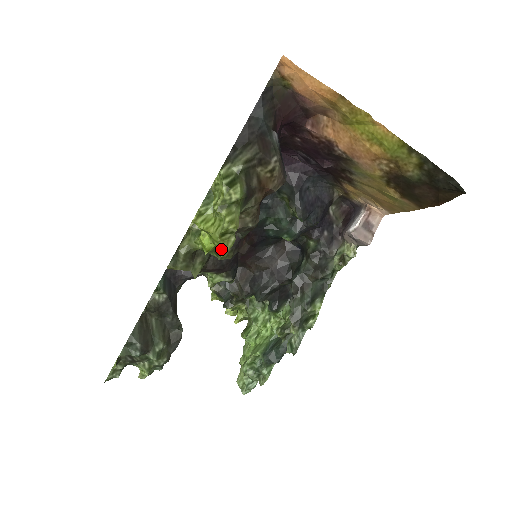
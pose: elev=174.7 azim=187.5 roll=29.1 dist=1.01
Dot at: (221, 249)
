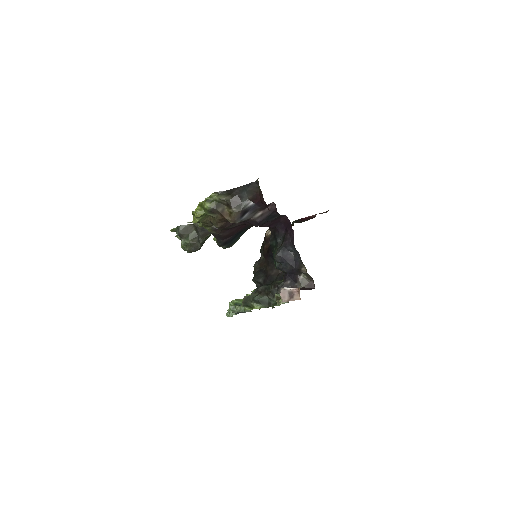
Dot at: (193, 219)
